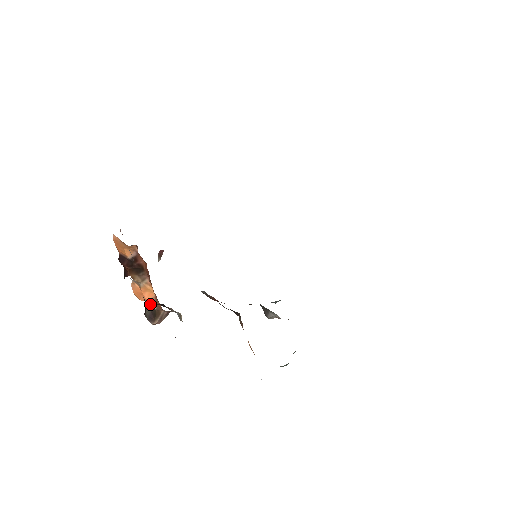
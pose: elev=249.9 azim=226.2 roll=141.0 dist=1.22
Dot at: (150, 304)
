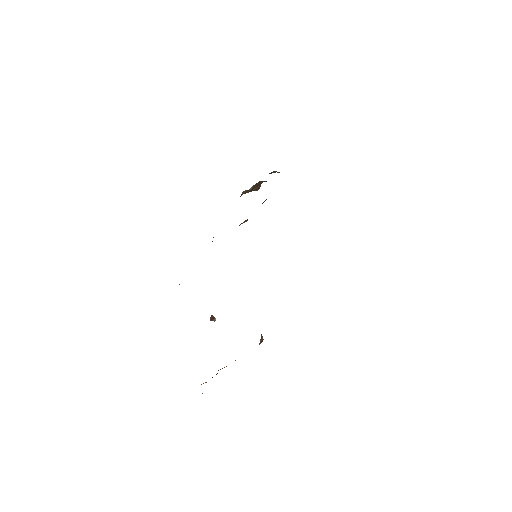
Dot at: occluded
